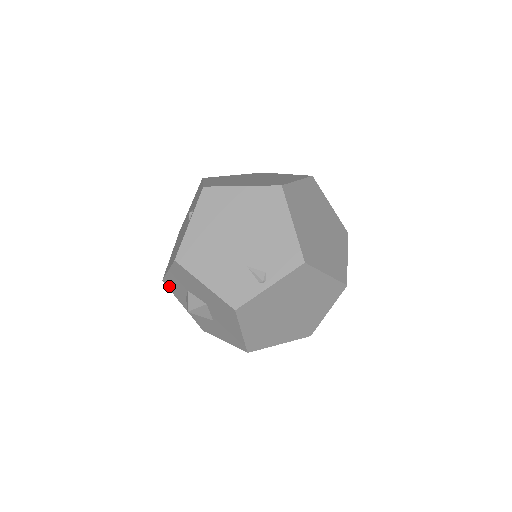
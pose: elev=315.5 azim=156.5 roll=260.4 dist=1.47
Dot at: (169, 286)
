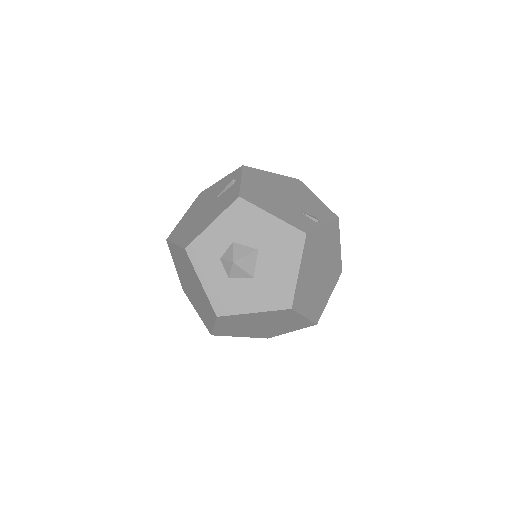
Dot at: (194, 253)
